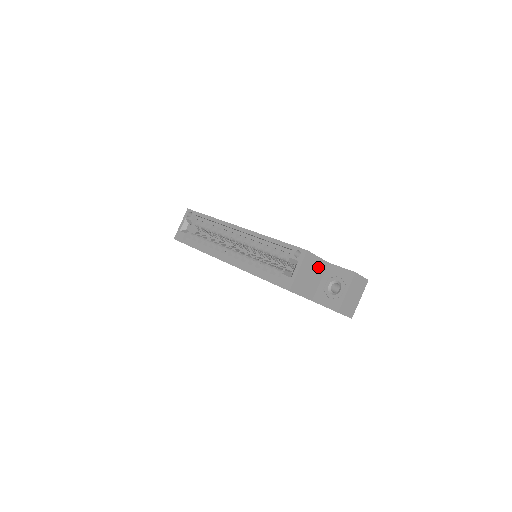
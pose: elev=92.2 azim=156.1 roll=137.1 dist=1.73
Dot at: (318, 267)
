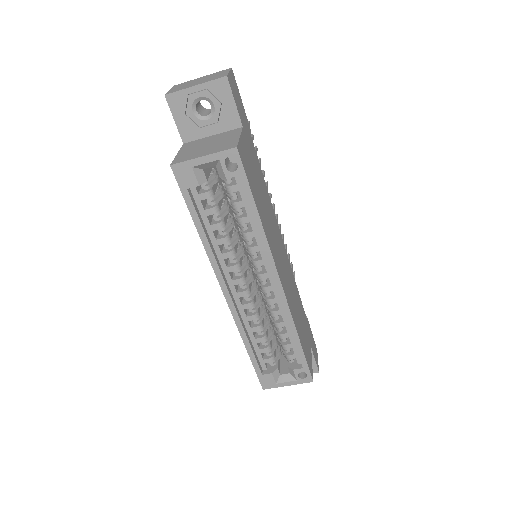
Dot at: occluded
